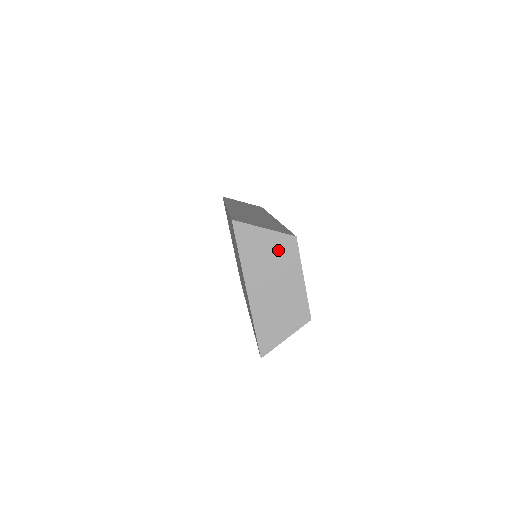
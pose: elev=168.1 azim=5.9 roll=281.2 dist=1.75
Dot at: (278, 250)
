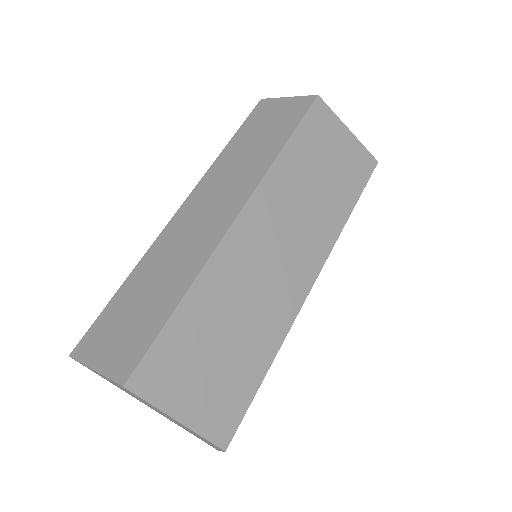
Dot at: (126, 390)
